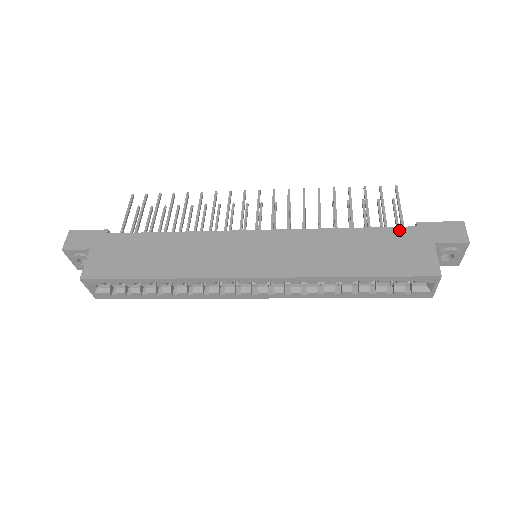
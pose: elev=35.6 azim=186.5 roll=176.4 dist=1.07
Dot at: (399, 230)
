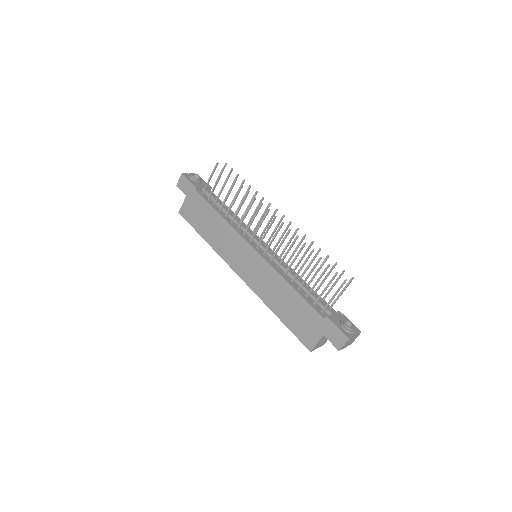
Dot at: (314, 312)
